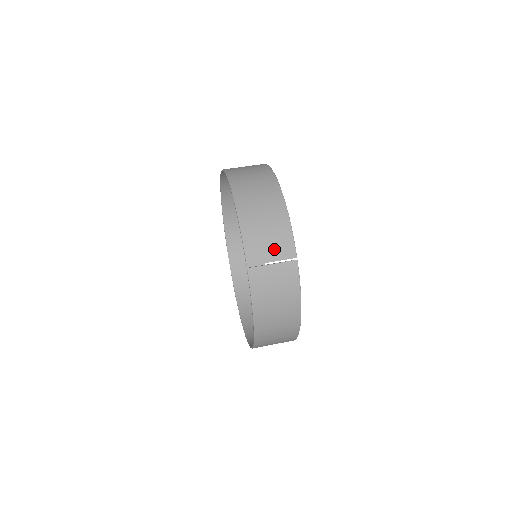
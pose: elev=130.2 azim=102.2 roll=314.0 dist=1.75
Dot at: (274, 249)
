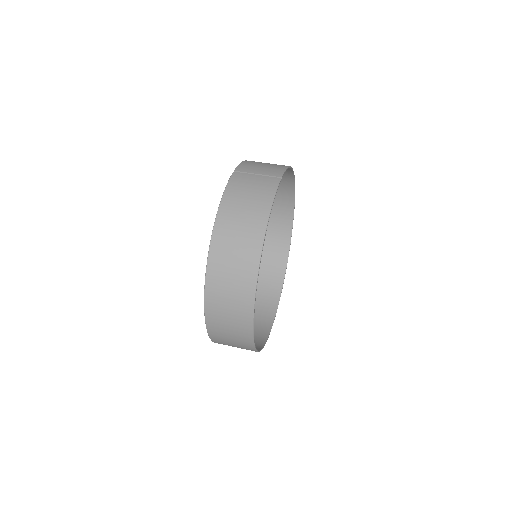
Dot at: (264, 170)
